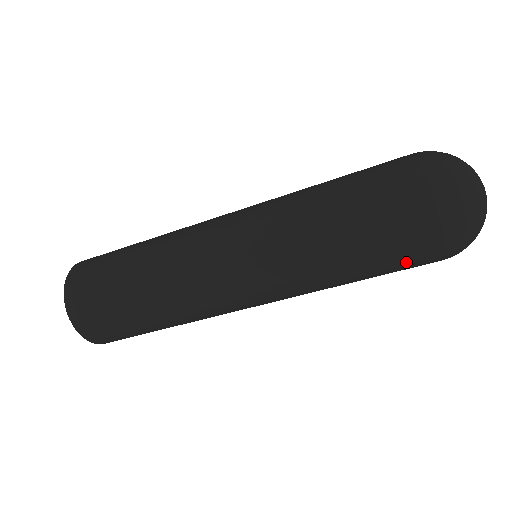
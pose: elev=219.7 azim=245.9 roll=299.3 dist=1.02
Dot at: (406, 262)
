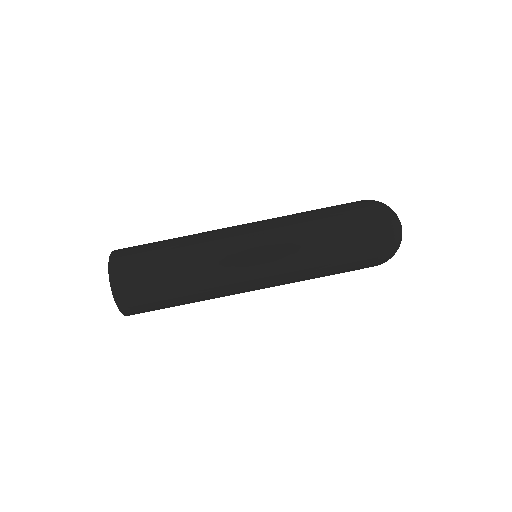
Dot at: (356, 241)
